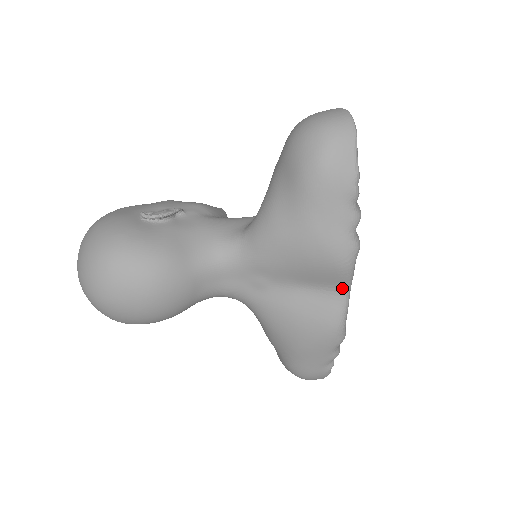
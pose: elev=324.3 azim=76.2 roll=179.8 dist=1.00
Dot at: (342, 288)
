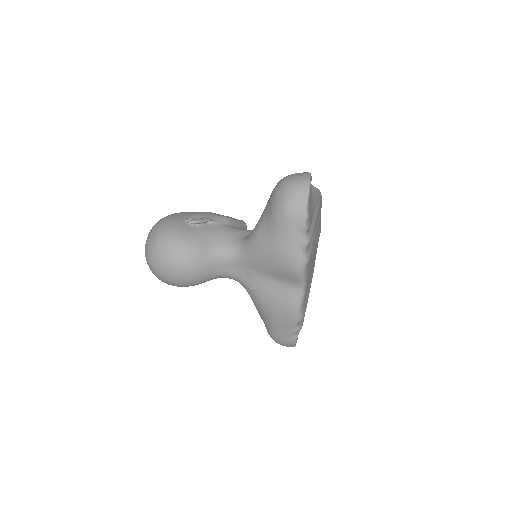
Dot at: (298, 285)
